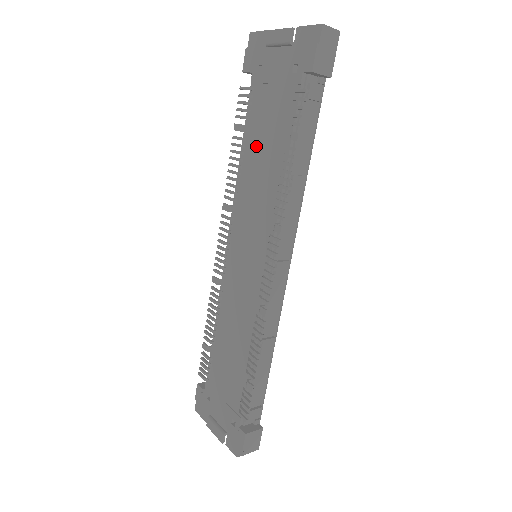
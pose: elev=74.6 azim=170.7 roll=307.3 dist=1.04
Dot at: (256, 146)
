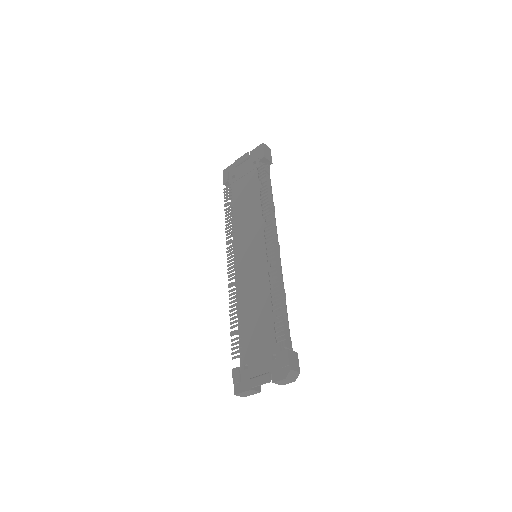
Dot at: (241, 204)
